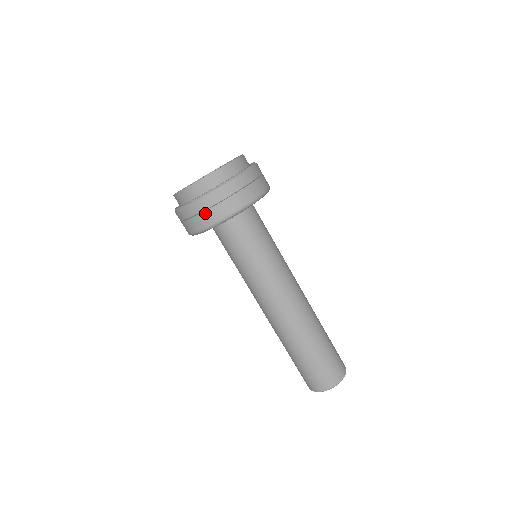
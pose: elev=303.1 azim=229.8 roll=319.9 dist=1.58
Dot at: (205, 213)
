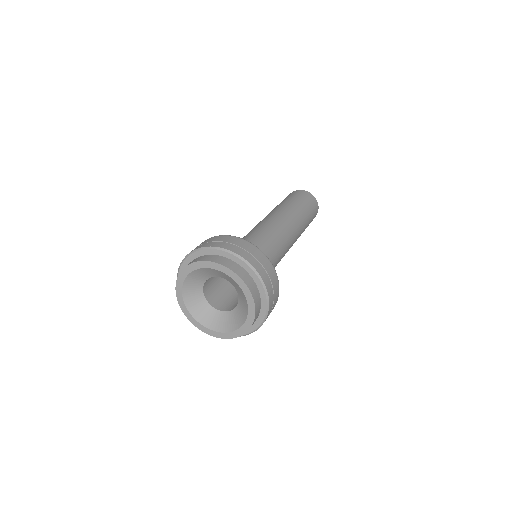
Dot at: occluded
